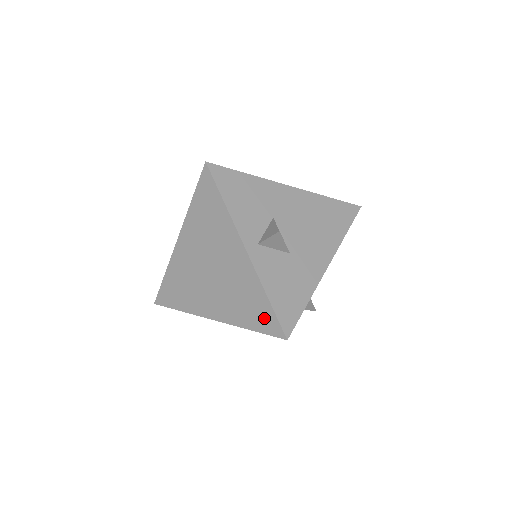
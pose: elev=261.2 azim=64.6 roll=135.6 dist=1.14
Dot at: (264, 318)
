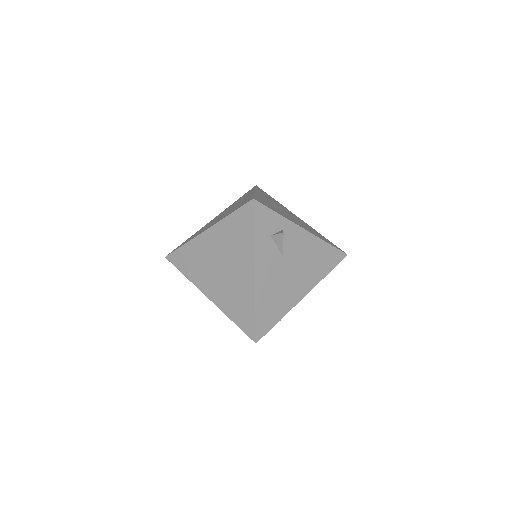
Dot at: occluded
